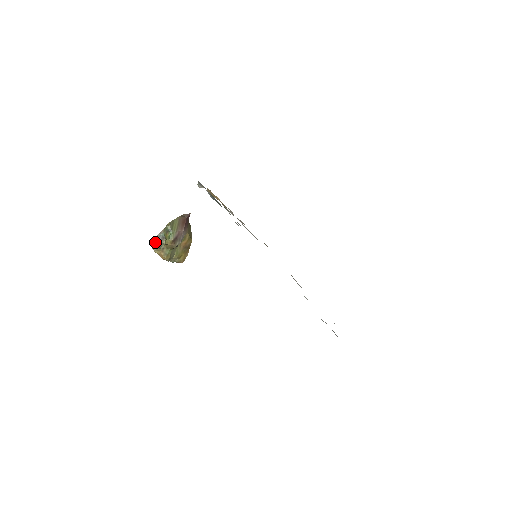
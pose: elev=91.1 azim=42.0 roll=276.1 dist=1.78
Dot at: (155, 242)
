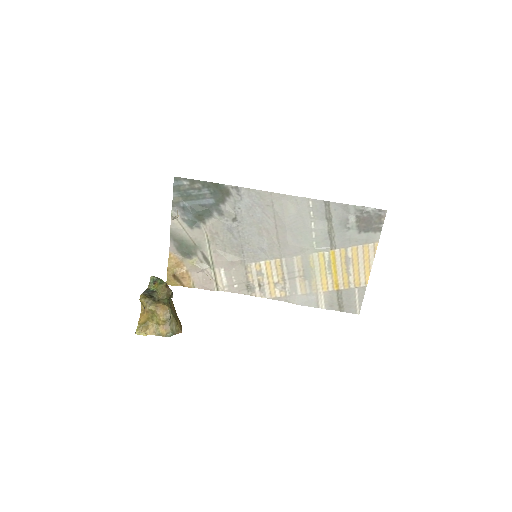
Dot at: (146, 295)
